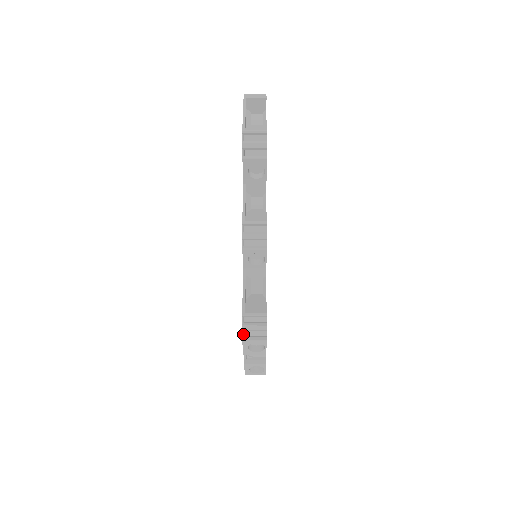
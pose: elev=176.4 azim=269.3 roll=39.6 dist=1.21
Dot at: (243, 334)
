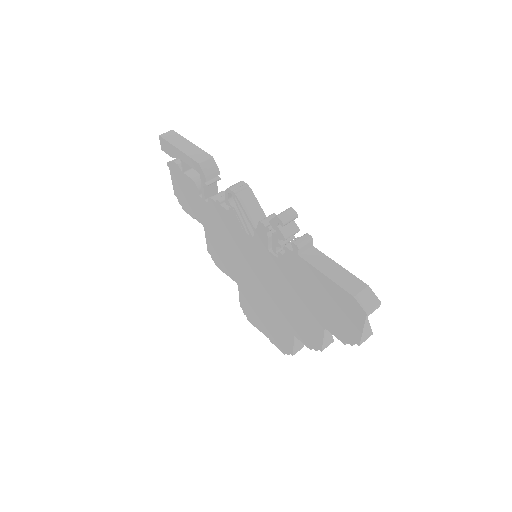
Dot at: (285, 353)
